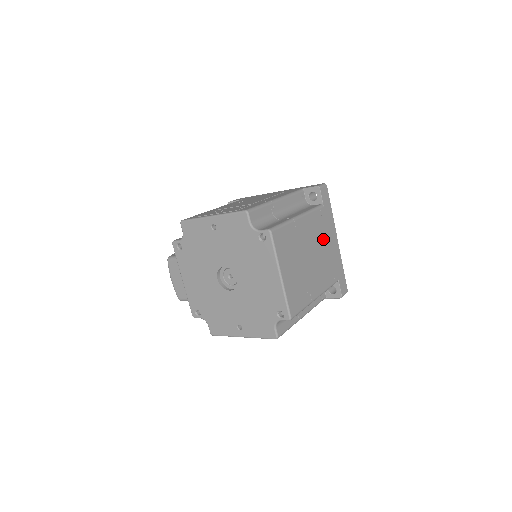
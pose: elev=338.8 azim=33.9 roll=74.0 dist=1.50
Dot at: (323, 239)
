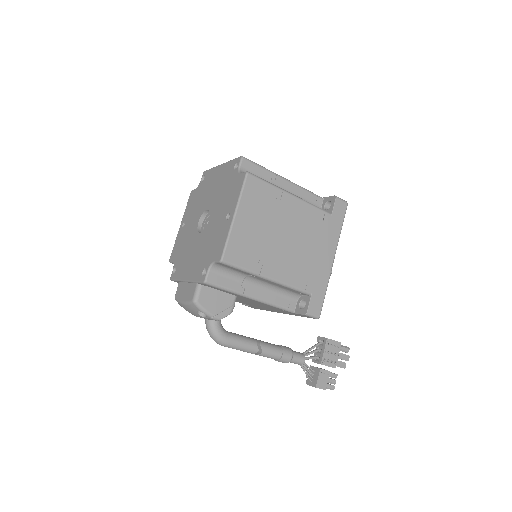
Dot at: occluded
